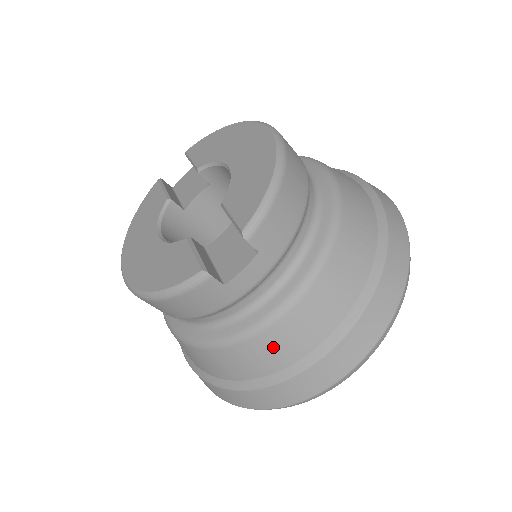
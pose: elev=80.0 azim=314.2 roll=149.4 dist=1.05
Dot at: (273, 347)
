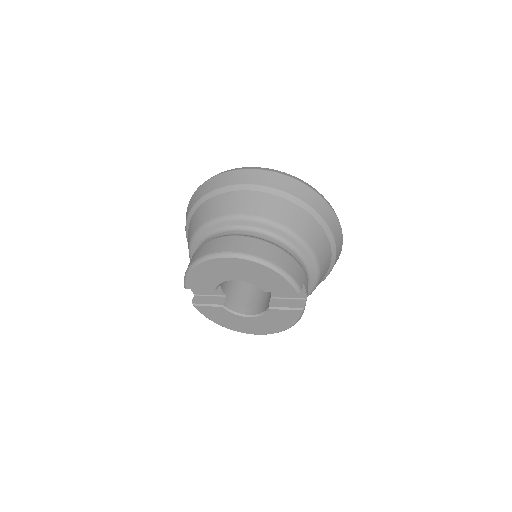
Dot at: (324, 272)
